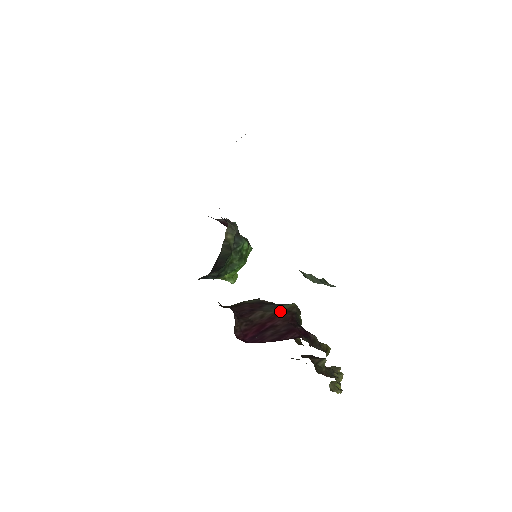
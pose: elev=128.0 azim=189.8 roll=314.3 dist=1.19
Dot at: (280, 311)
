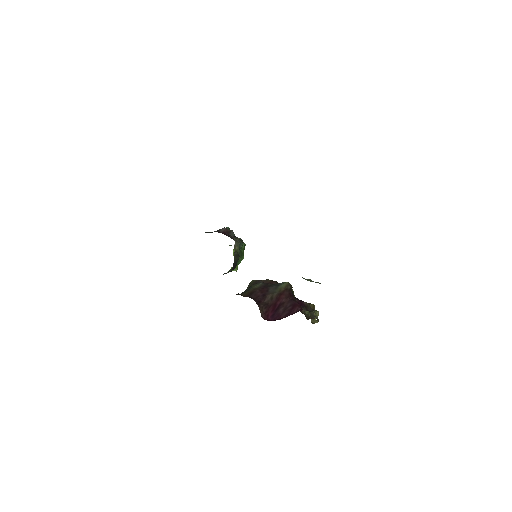
Dot at: (281, 291)
